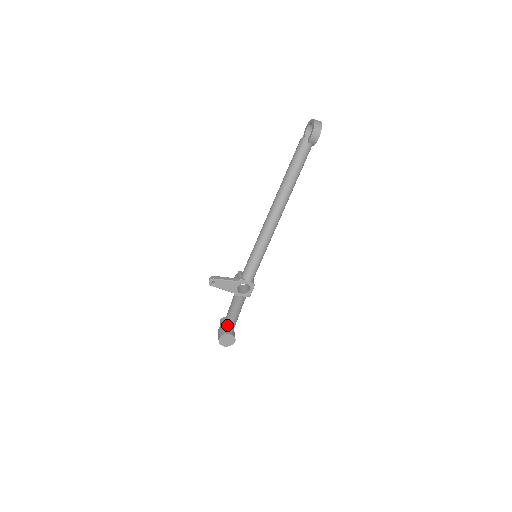
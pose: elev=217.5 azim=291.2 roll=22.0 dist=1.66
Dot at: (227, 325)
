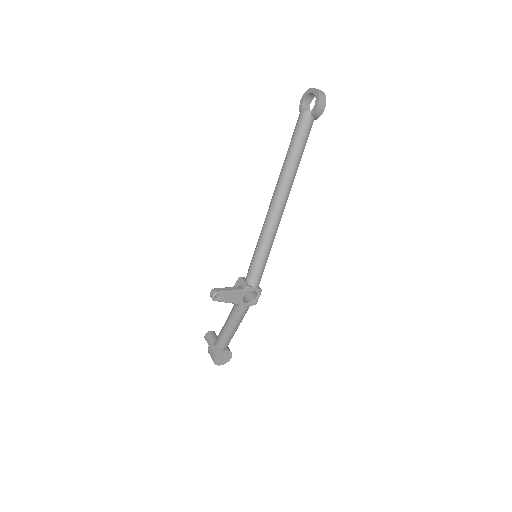
Dot at: (223, 341)
